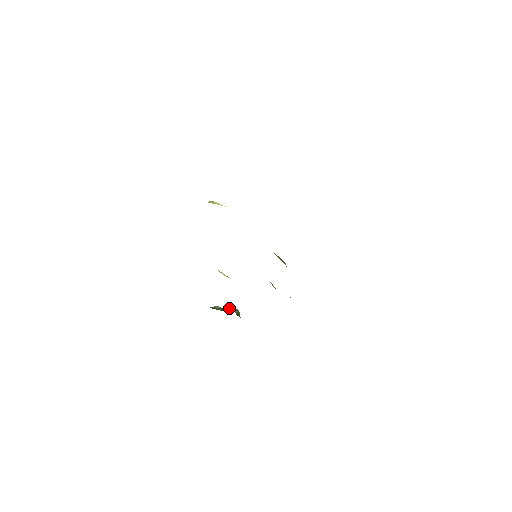
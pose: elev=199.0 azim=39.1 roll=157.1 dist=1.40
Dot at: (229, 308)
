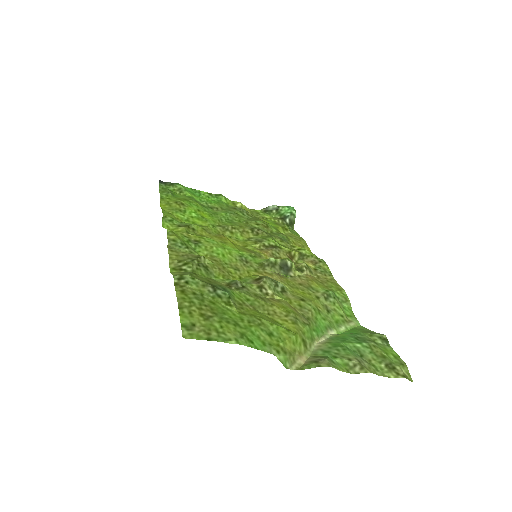
Dot at: (286, 208)
